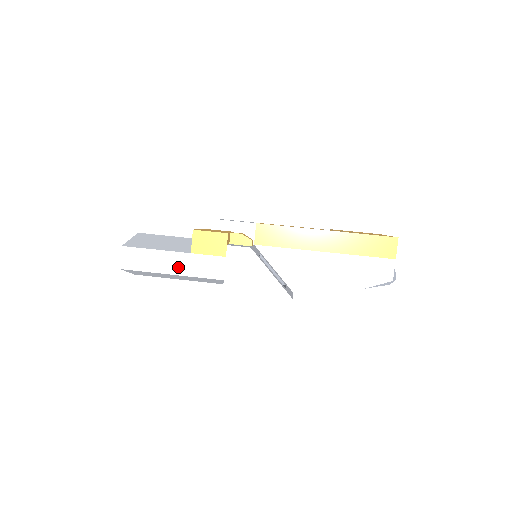
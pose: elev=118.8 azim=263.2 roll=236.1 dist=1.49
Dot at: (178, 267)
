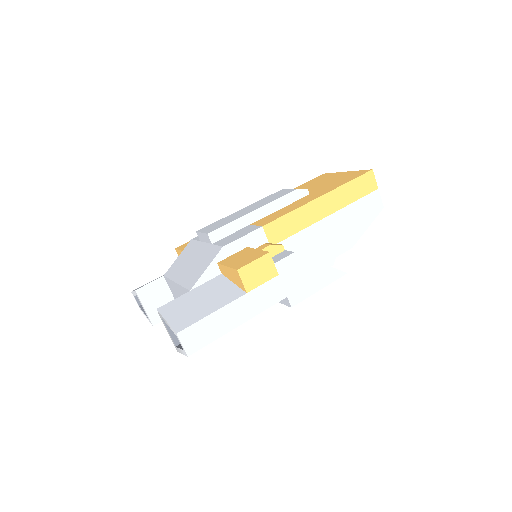
Dot at: (242, 314)
